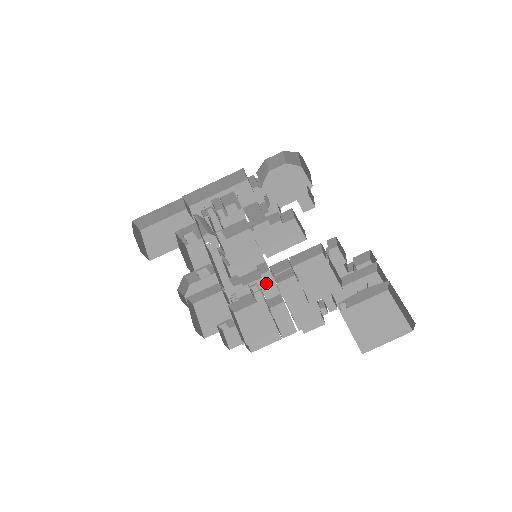
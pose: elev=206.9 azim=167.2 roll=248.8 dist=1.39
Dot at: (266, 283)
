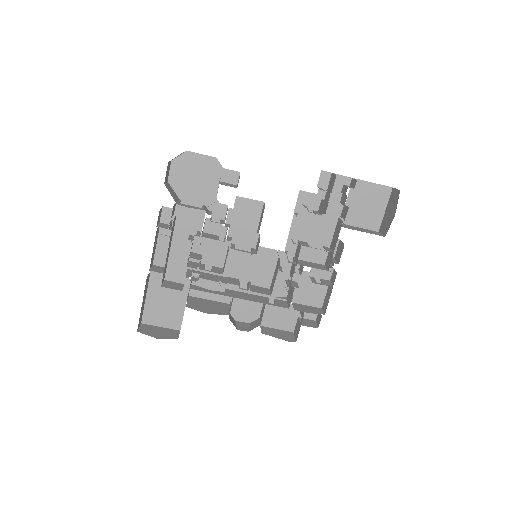
Dot at: (288, 266)
